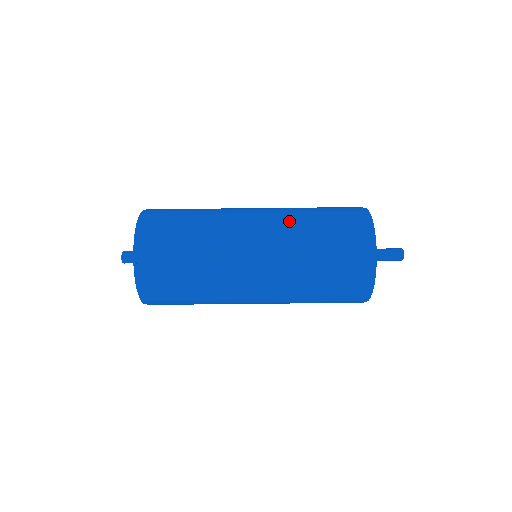
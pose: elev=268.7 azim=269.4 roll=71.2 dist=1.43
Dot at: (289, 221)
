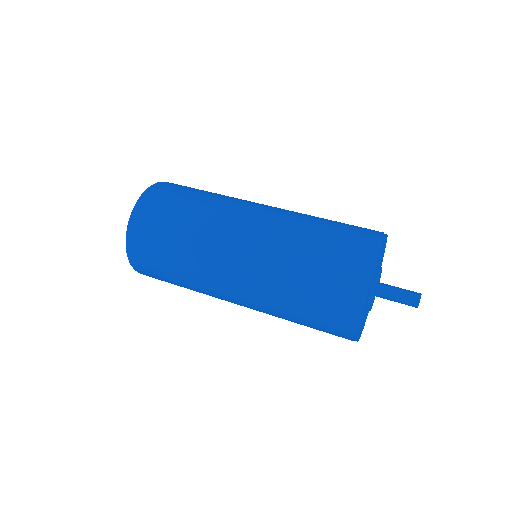
Dot at: (288, 224)
